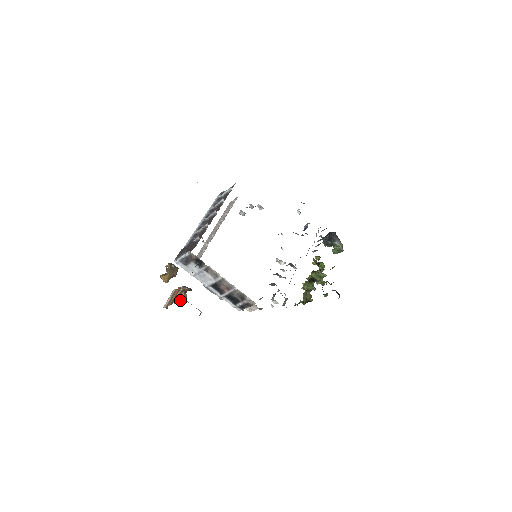
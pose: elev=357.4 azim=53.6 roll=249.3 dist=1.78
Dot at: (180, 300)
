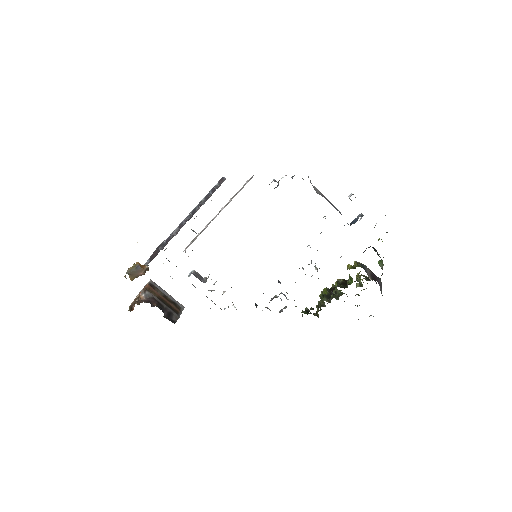
Dot at: (132, 307)
